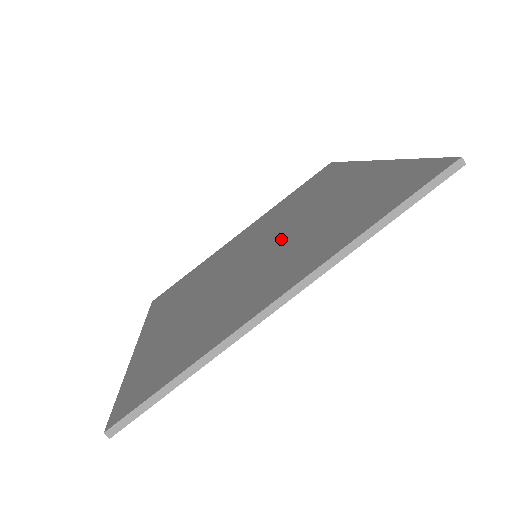
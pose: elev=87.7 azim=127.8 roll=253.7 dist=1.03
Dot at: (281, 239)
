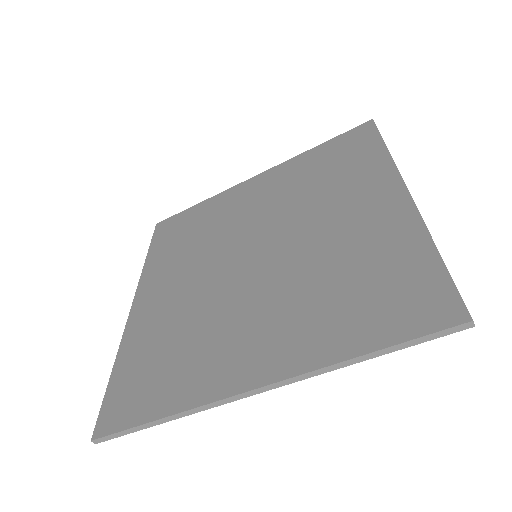
Dot at: (282, 258)
